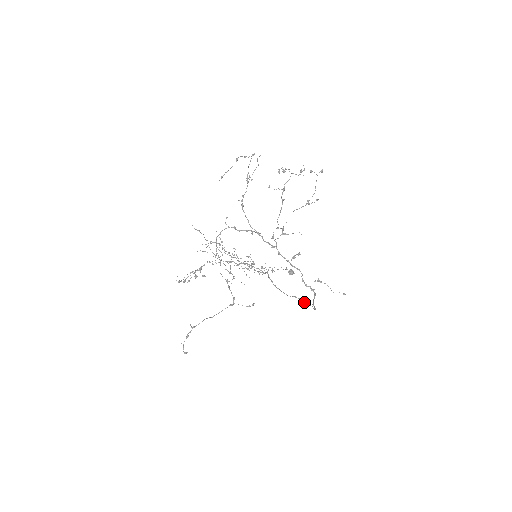
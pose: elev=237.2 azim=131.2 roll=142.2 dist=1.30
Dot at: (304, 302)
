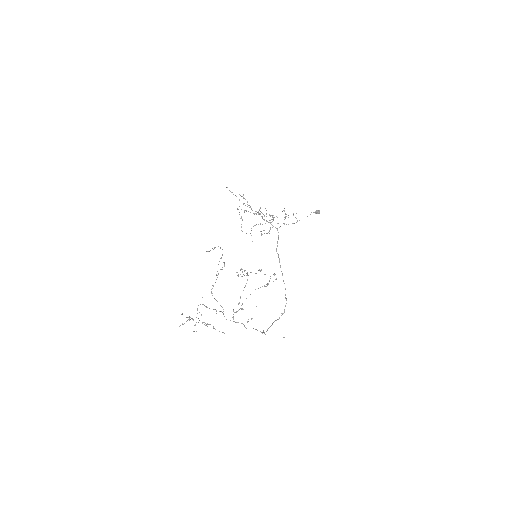
Dot at: (285, 294)
